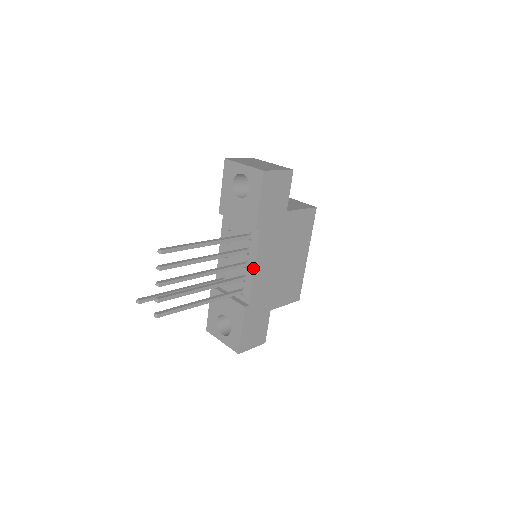
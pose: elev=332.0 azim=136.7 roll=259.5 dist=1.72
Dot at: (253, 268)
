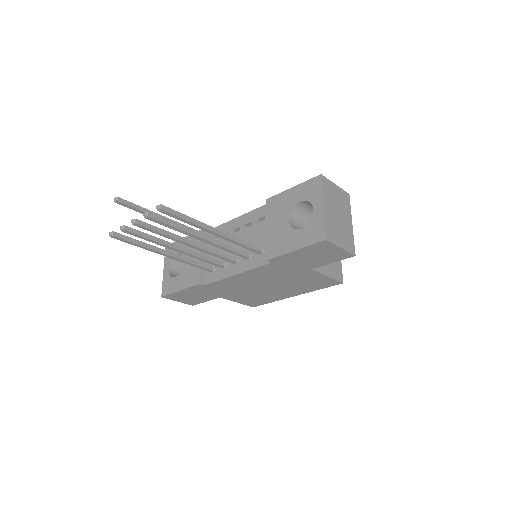
Dot at: (235, 273)
